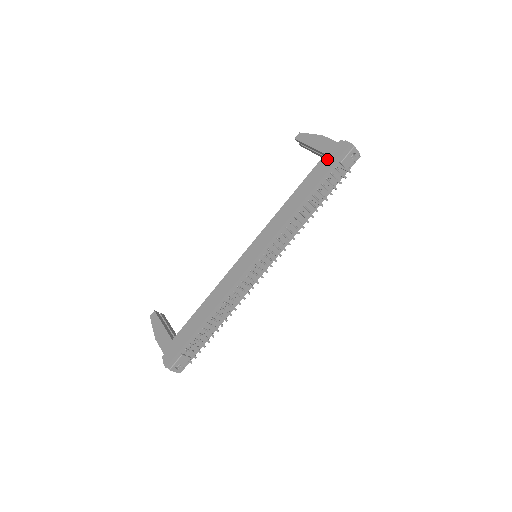
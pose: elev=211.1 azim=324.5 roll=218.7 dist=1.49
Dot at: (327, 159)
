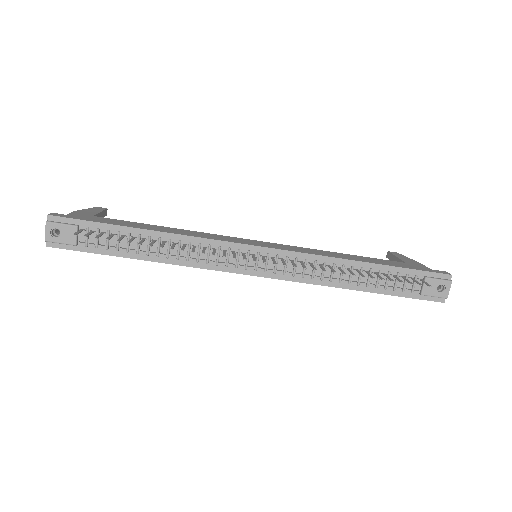
Dot at: (414, 265)
